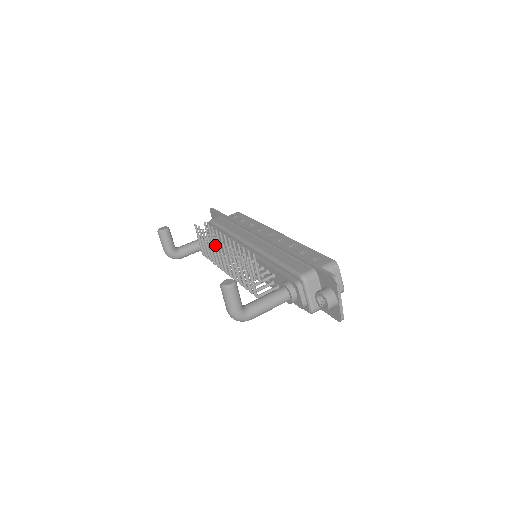
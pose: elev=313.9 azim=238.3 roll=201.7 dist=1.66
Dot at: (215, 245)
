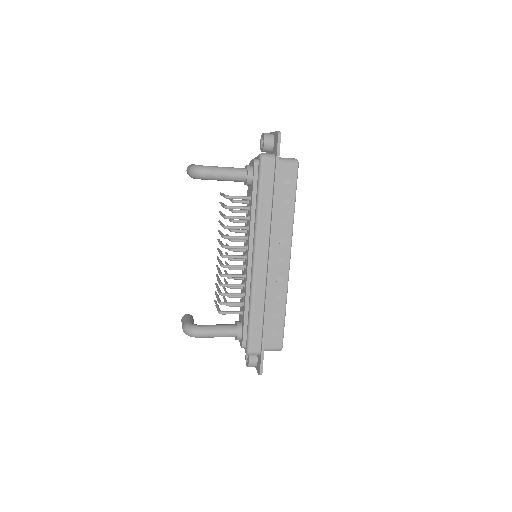
Dot at: (217, 259)
